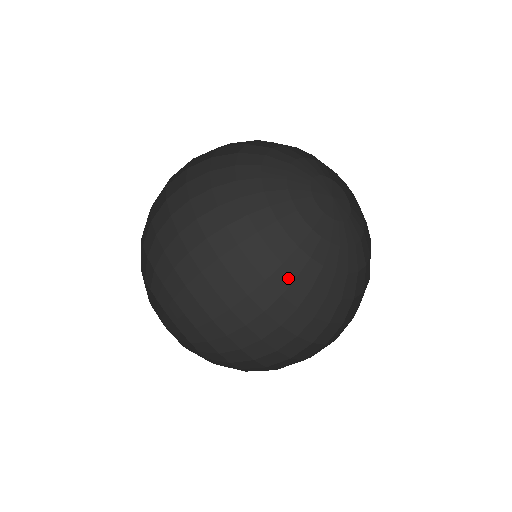
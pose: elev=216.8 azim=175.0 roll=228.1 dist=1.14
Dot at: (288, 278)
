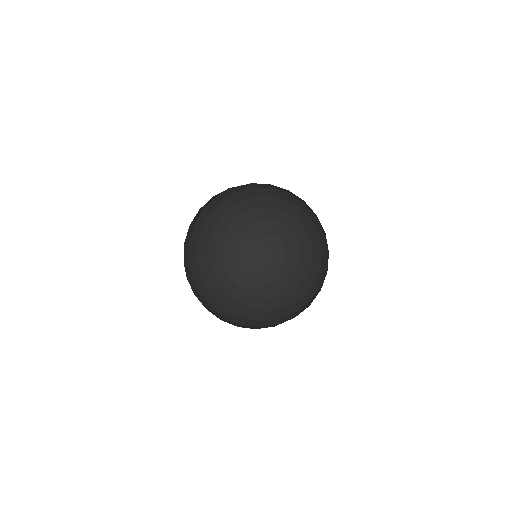
Dot at: (261, 313)
